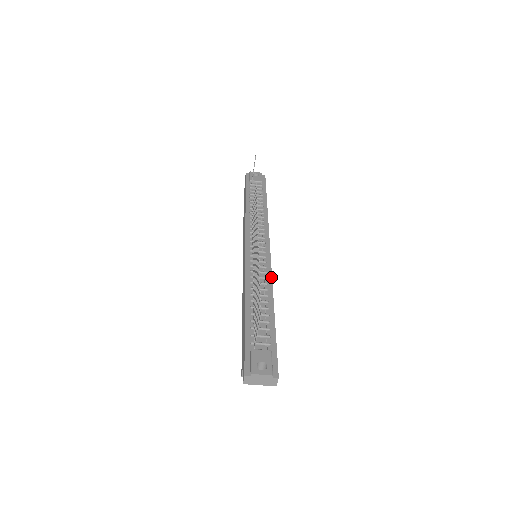
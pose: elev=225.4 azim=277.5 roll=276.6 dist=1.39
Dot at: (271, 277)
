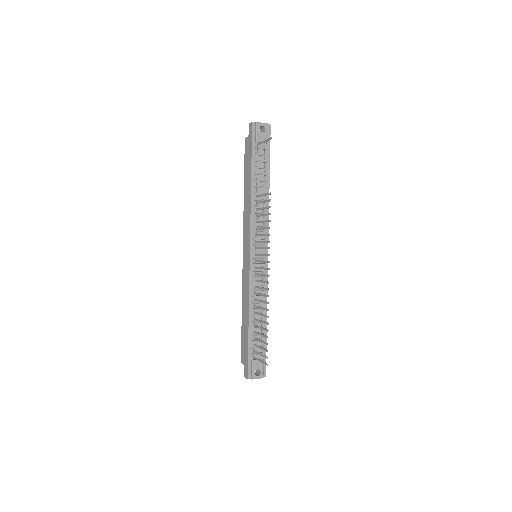
Dot at: (267, 287)
